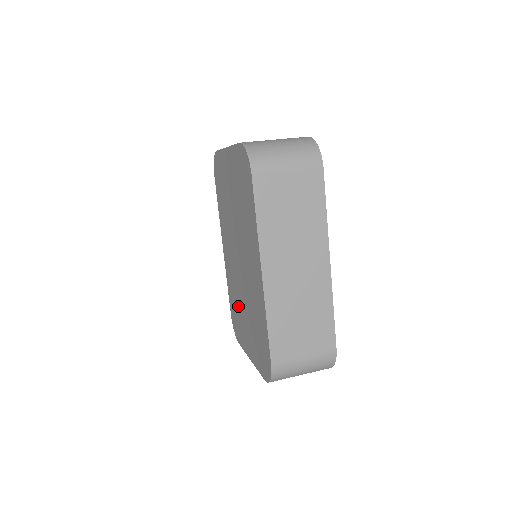
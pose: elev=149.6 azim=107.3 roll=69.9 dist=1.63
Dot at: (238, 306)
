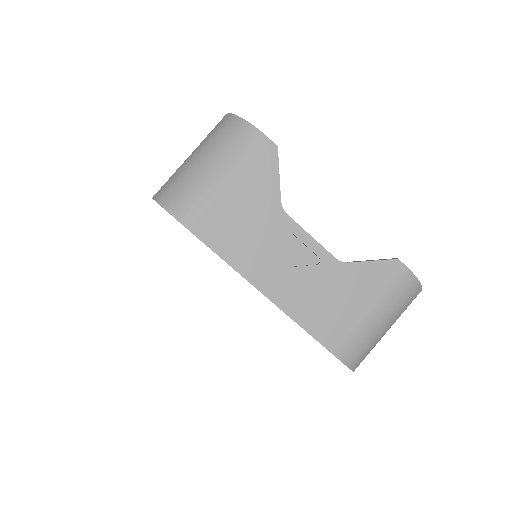
Dot at: occluded
